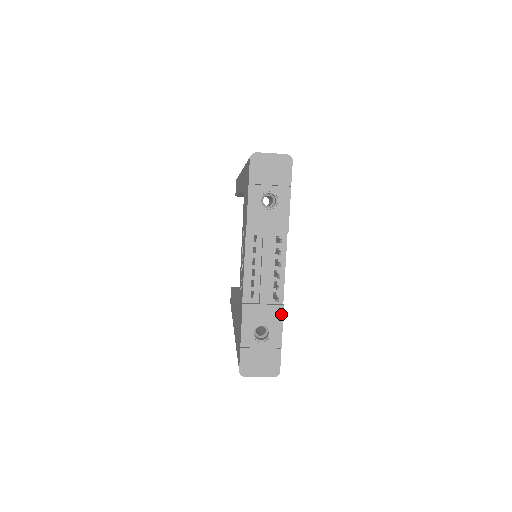
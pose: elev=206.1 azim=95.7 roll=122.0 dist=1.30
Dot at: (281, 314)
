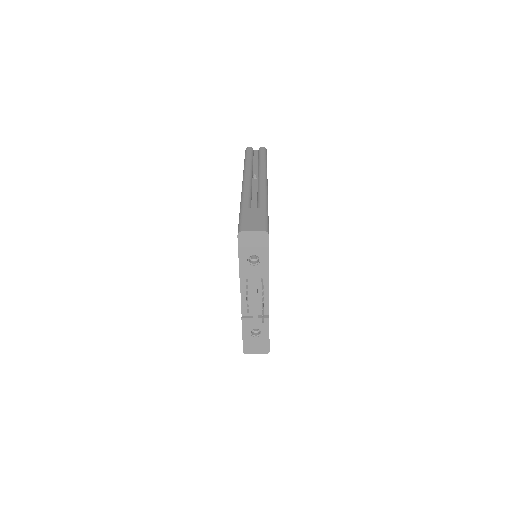
Dot at: (268, 322)
